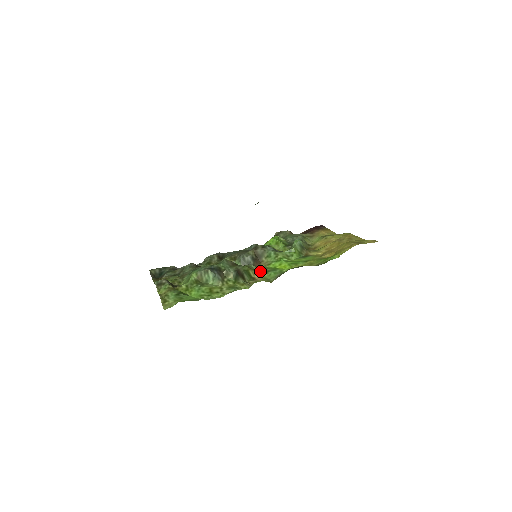
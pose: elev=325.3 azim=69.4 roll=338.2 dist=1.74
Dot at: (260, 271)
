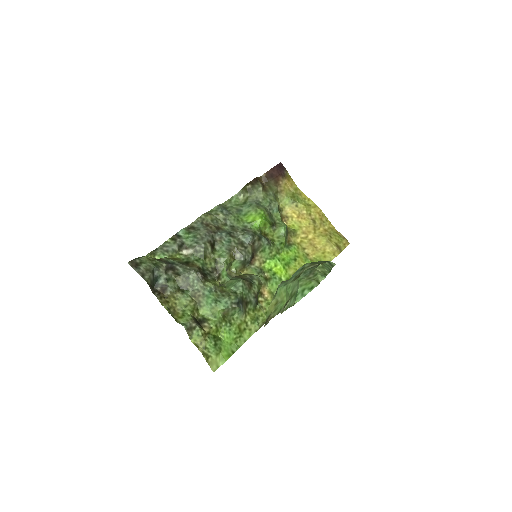
Dot at: (265, 283)
